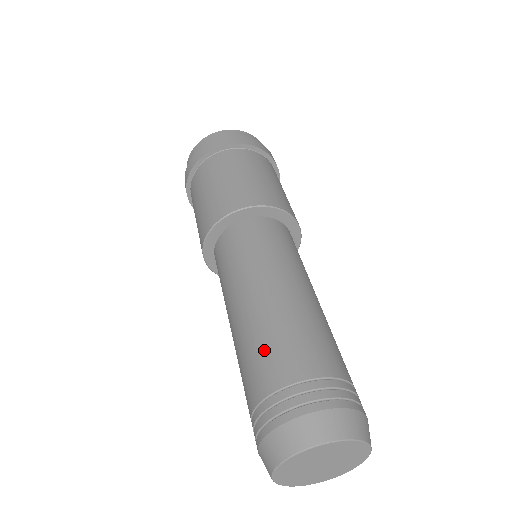
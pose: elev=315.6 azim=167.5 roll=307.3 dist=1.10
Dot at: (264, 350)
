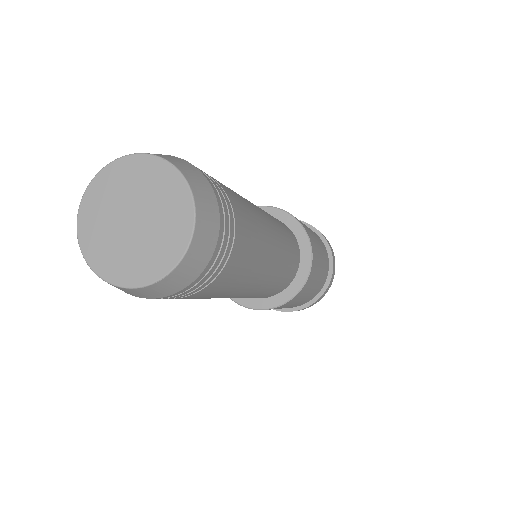
Dot at: occluded
